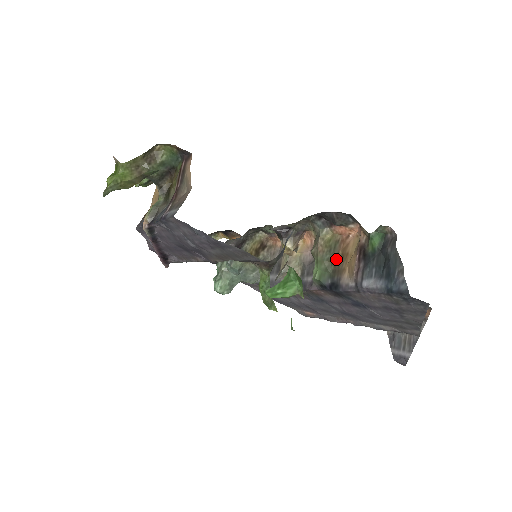
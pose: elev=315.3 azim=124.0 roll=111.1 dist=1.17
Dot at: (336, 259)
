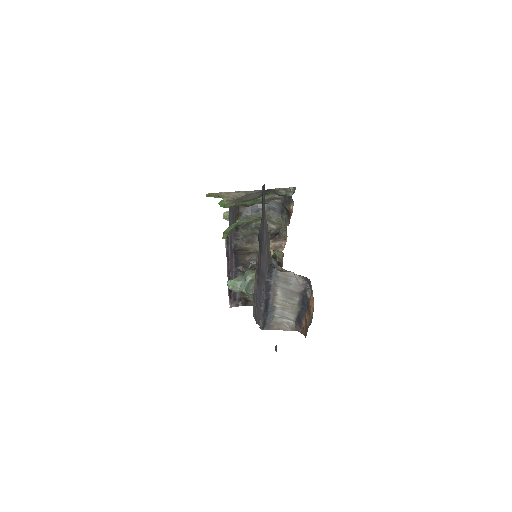
Dot at: occluded
